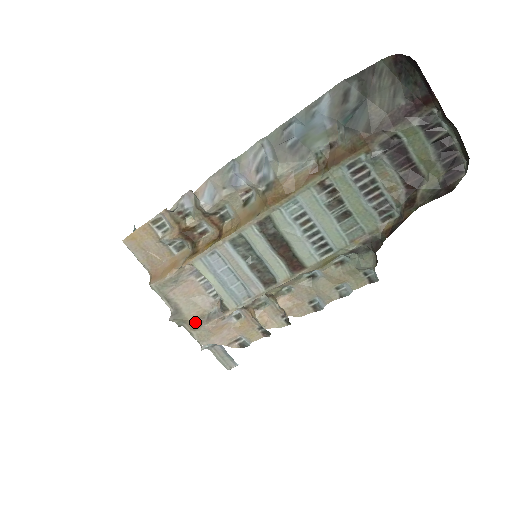
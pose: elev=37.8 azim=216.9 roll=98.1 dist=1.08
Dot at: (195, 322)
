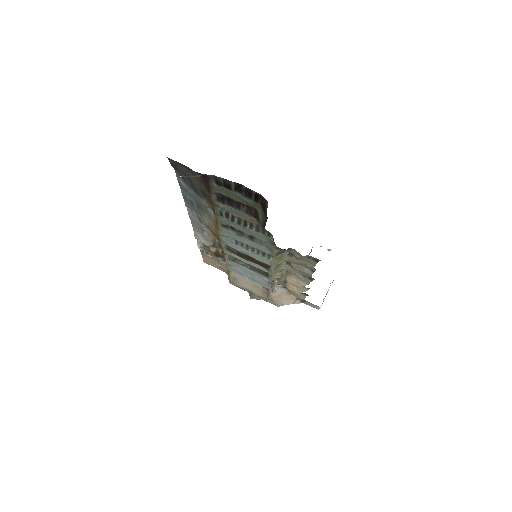
Dot at: (264, 296)
